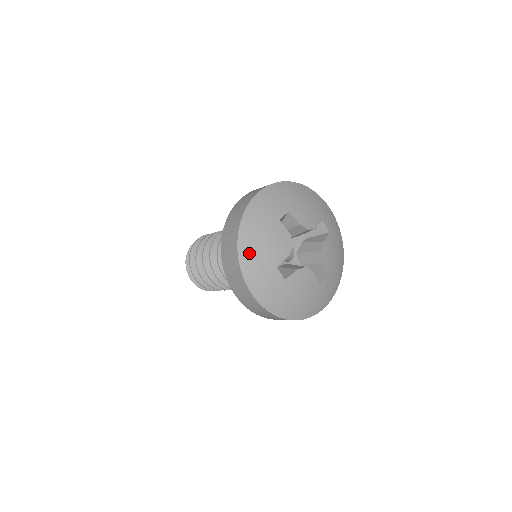
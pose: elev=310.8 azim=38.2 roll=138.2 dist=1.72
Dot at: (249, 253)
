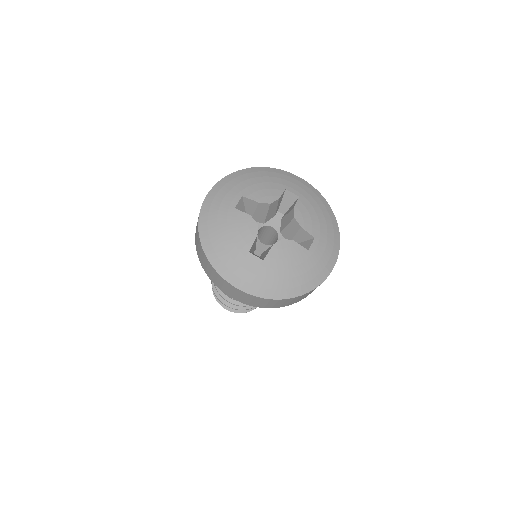
Dot at: (216, 251)
